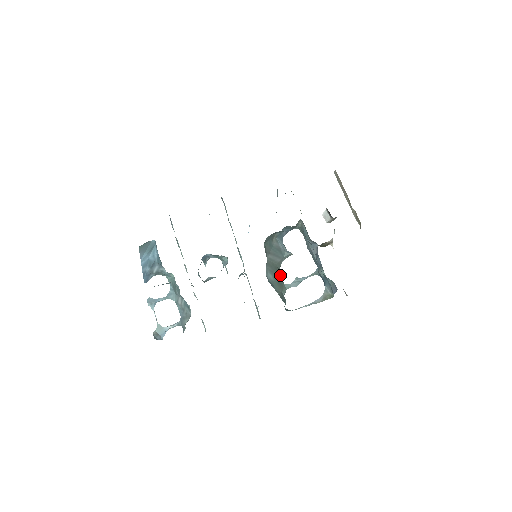
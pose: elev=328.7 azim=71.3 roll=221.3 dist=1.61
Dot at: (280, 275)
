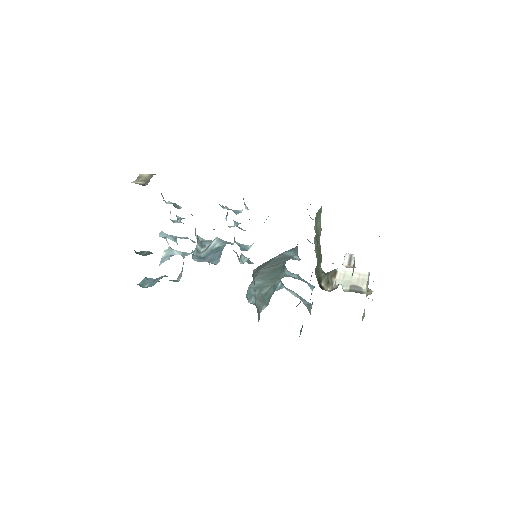
Dot at: (280, 270)
